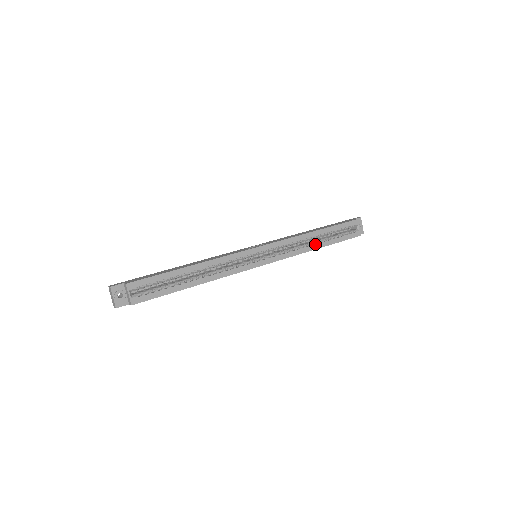
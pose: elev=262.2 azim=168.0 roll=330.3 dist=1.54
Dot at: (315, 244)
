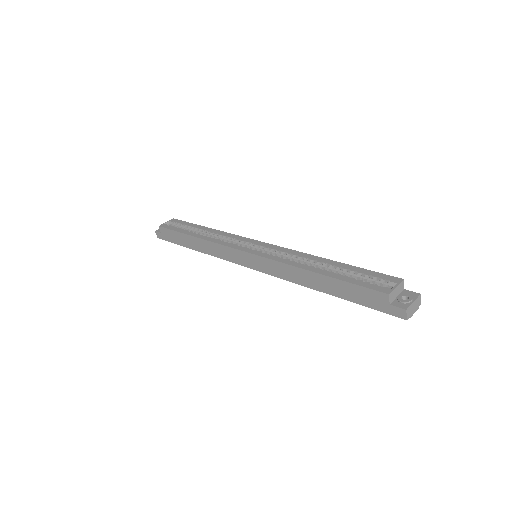
Dot at: (314, 267)
